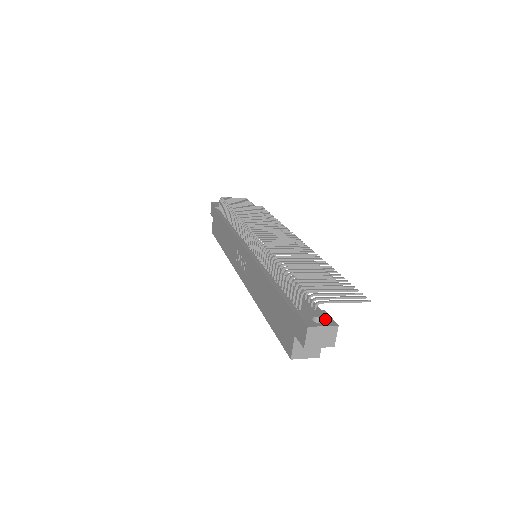
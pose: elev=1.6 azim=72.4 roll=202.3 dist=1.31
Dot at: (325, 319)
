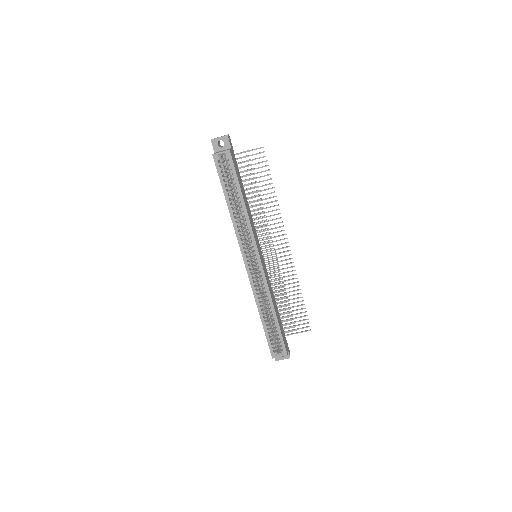
Dot at: occluded
